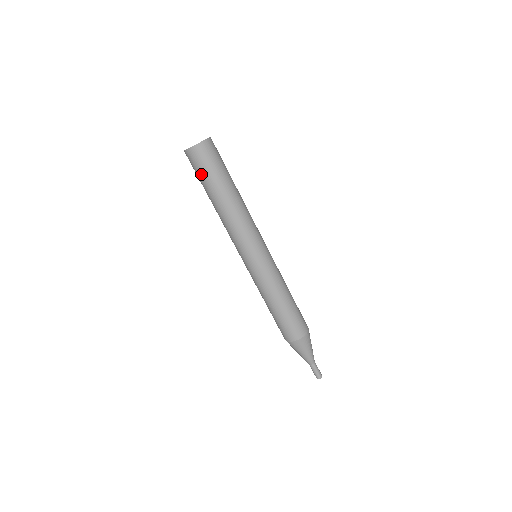
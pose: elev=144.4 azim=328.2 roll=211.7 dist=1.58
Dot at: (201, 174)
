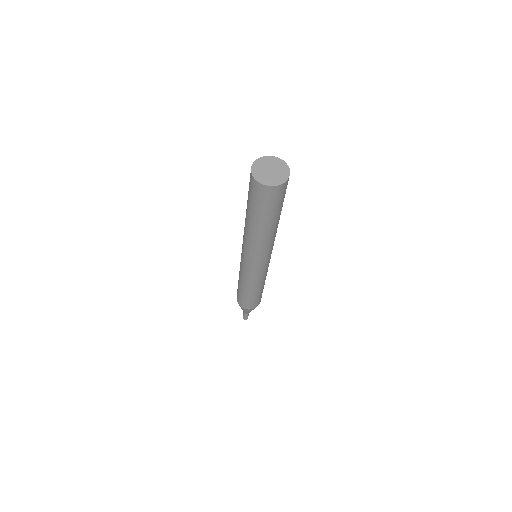
Dot at: (249, 194)
